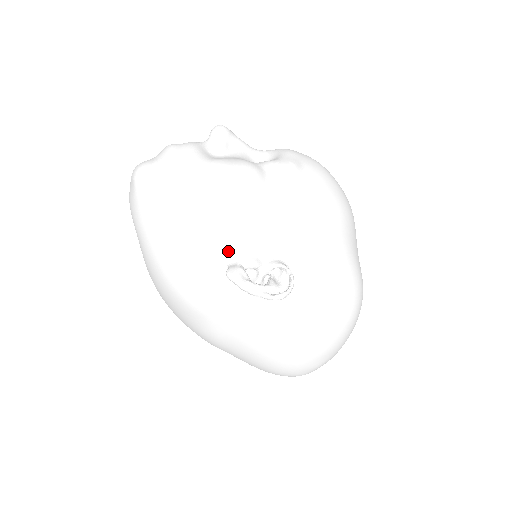
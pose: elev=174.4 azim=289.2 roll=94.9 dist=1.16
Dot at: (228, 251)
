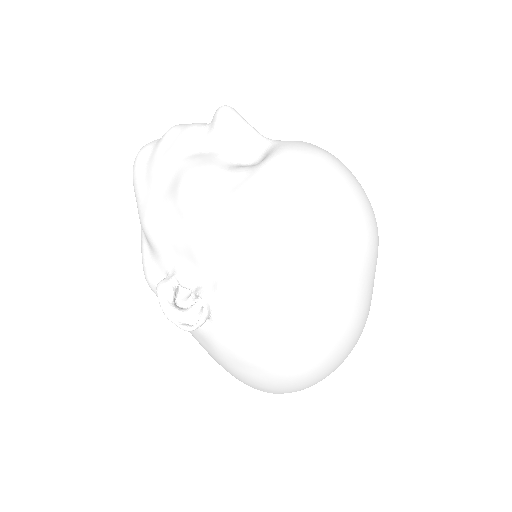
Dot at: (171, 261)
